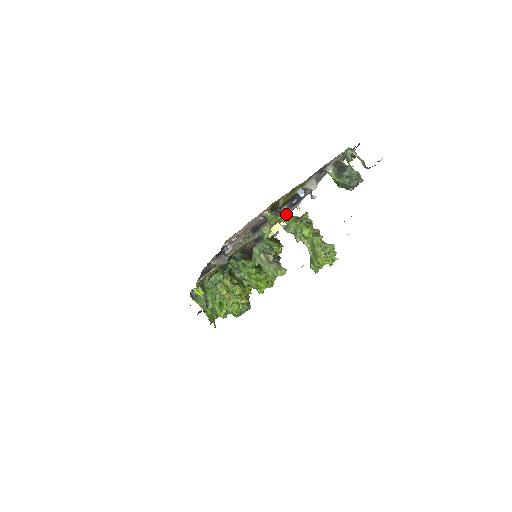
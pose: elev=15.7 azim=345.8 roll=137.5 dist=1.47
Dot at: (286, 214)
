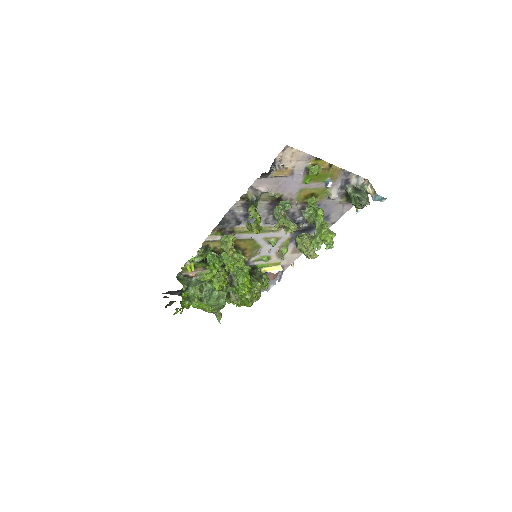
Dot at: (283, 261)
